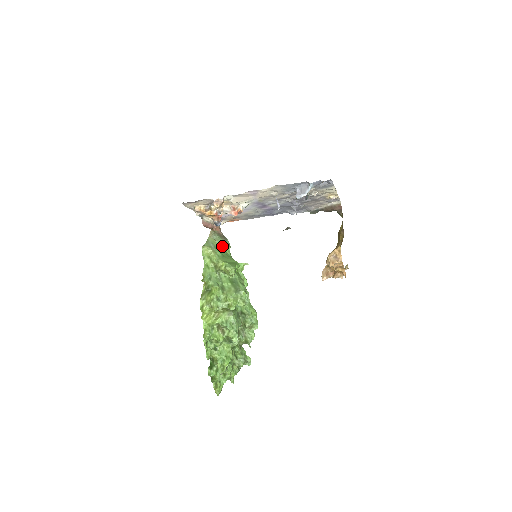
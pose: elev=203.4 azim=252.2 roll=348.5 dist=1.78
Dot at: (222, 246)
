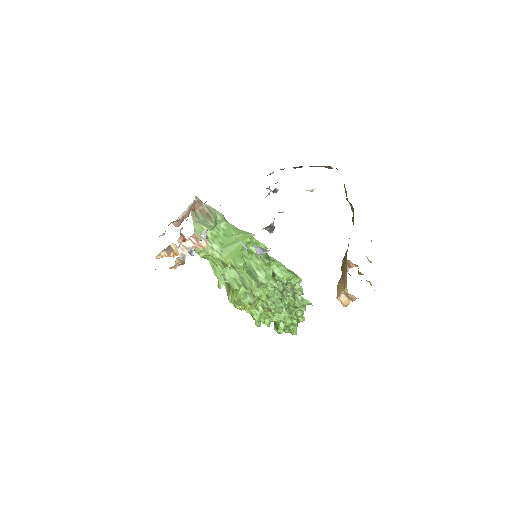
Dot at: (214, 227)
